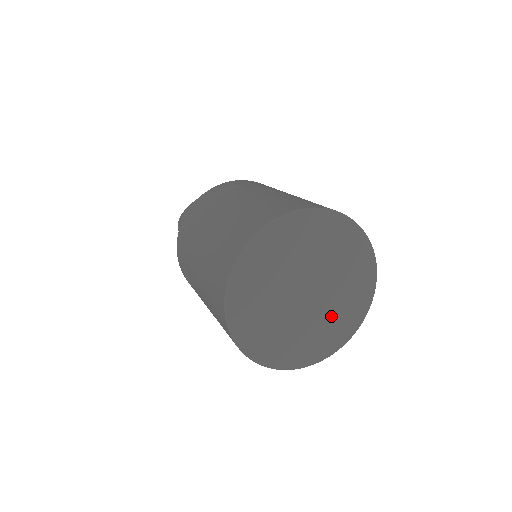
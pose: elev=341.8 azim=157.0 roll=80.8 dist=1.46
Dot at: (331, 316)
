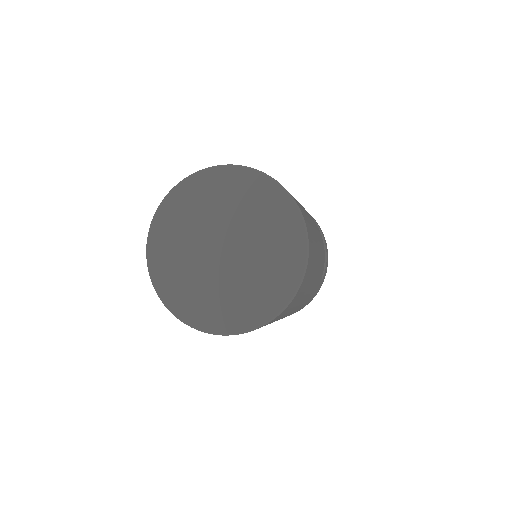
Dot at: (235, 291)
